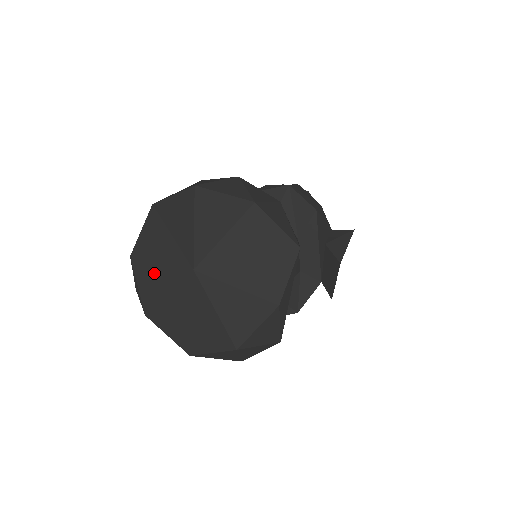
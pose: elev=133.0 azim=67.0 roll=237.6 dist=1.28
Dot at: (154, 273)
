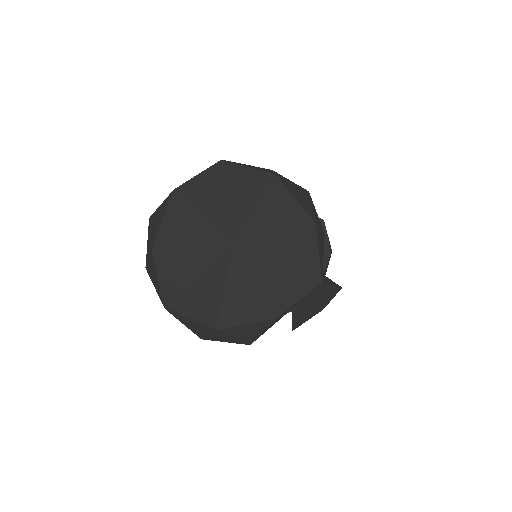
Dot at: (190, 220)
